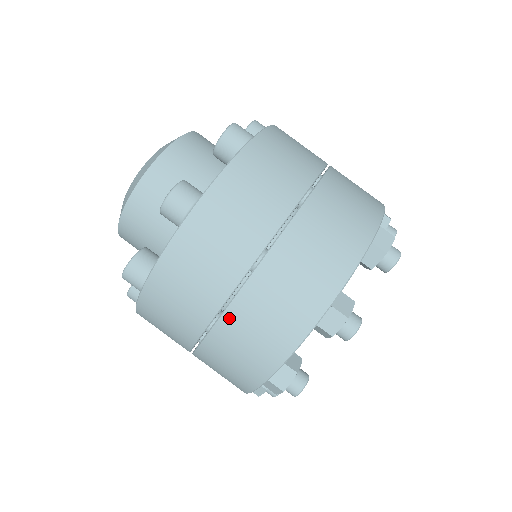
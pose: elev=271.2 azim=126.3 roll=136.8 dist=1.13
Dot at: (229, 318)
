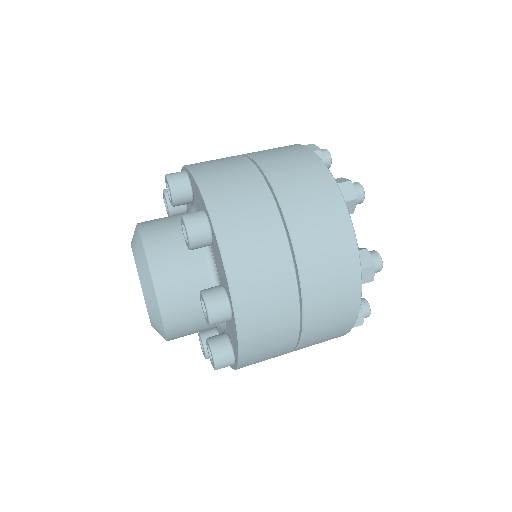
Dot at: (301, 251)
